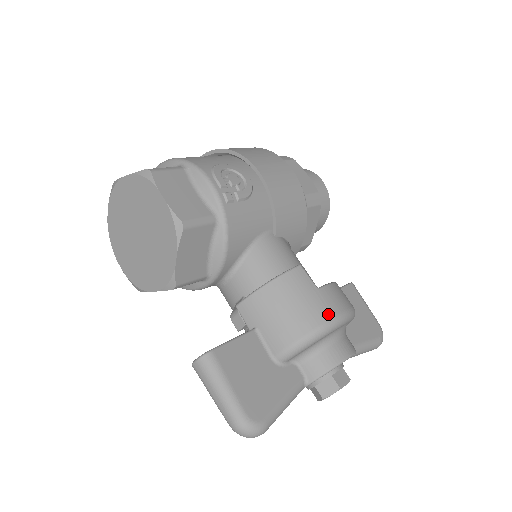
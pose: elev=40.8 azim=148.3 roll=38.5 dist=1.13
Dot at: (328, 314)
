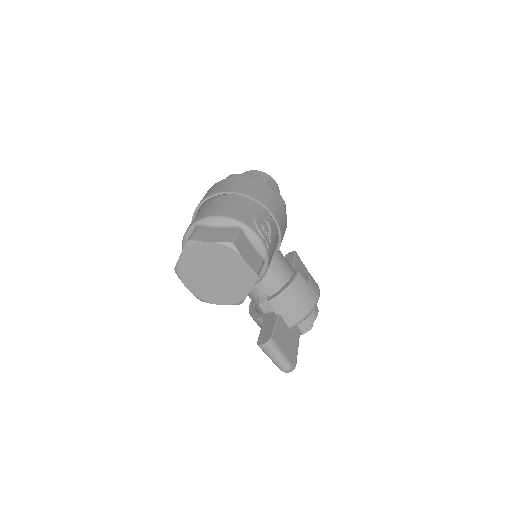
Dot at: (315, 298)
